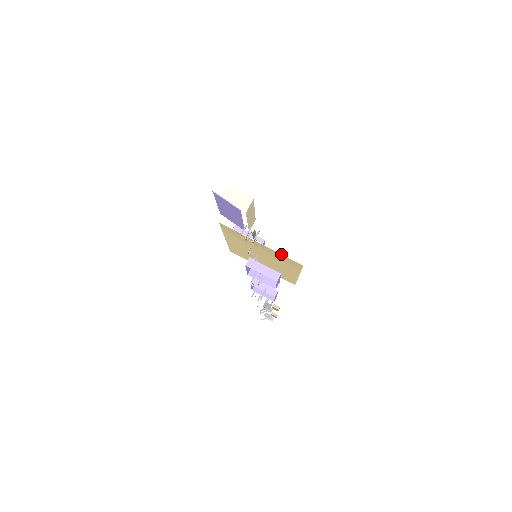
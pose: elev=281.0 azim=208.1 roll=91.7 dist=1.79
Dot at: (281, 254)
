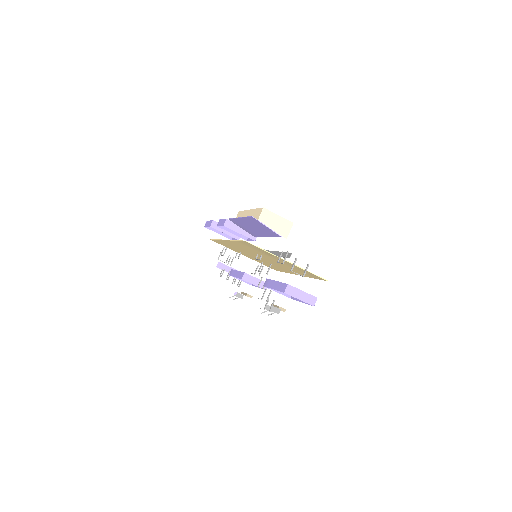
Dot at: (308, 271)
